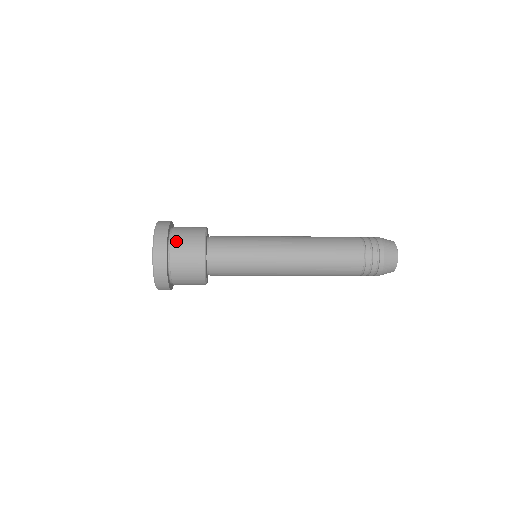
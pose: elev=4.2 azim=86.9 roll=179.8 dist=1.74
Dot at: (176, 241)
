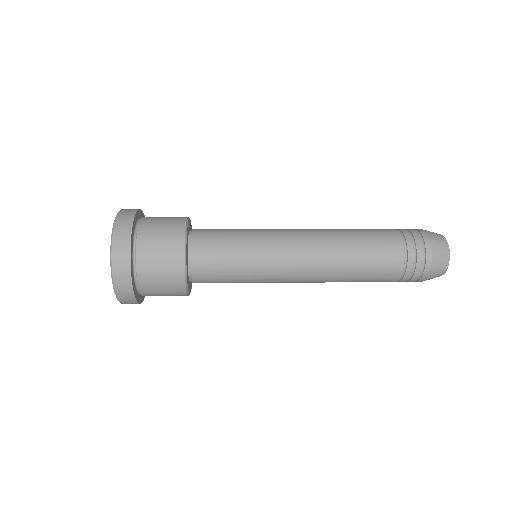
Dot at: (145, 232)
